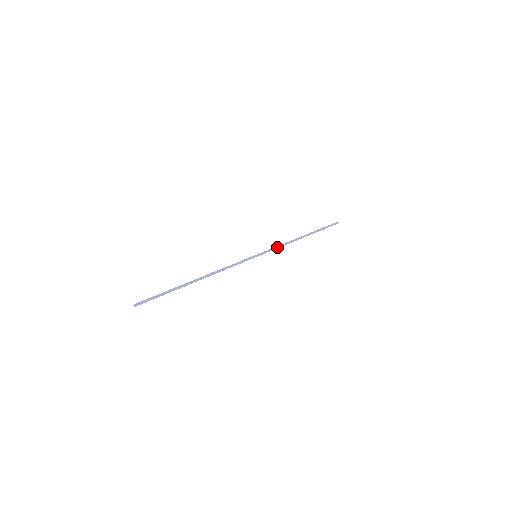
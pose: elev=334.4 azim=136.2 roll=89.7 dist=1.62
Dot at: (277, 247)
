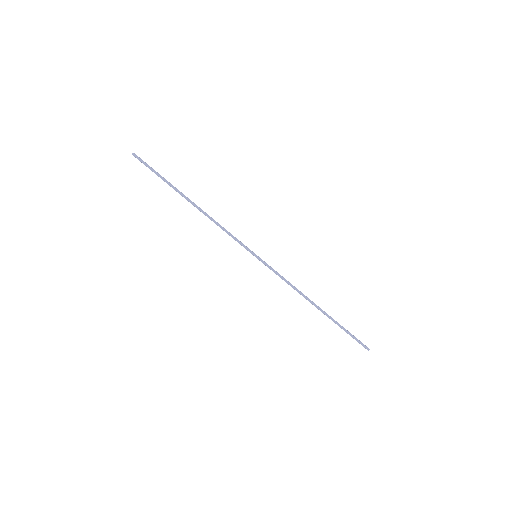
Dot at: (282, 277)
